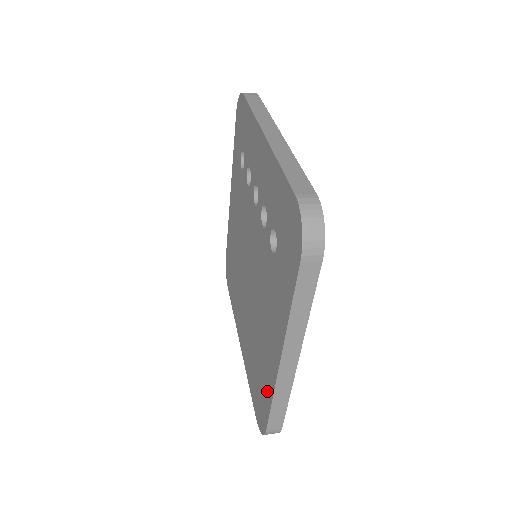
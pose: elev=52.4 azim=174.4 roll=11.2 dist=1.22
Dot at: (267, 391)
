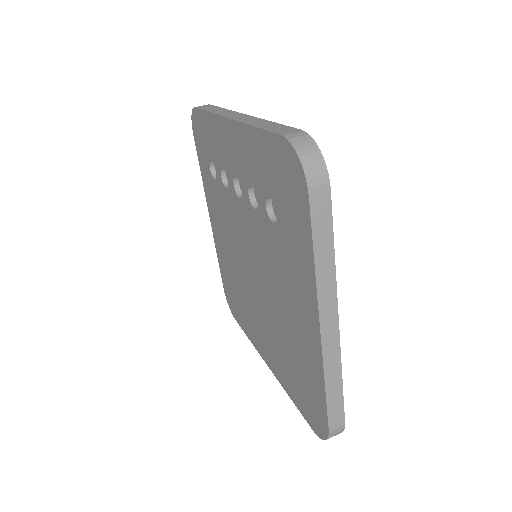
Dot at: (315, 382)
